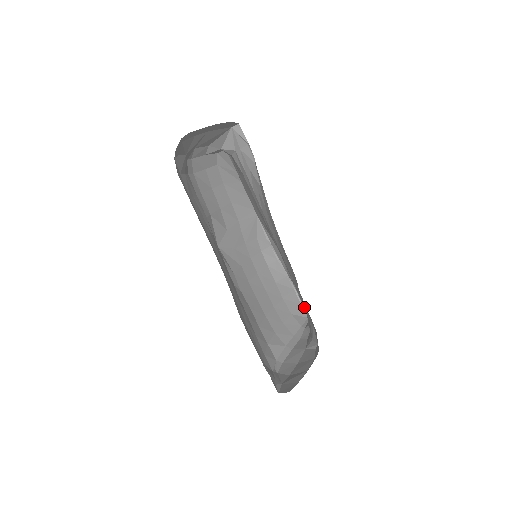
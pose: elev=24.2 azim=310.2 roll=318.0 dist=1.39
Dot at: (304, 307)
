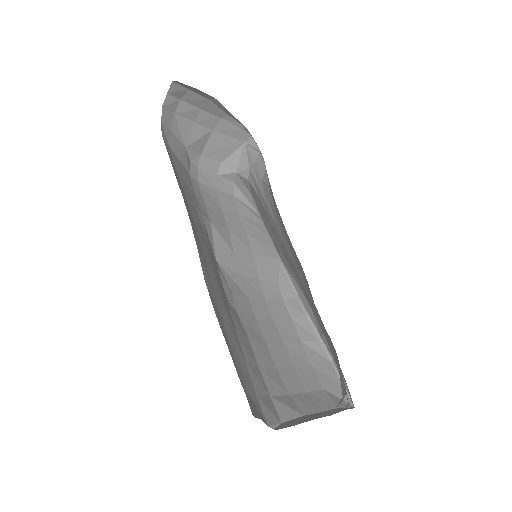
Dot at: (328, 343)
